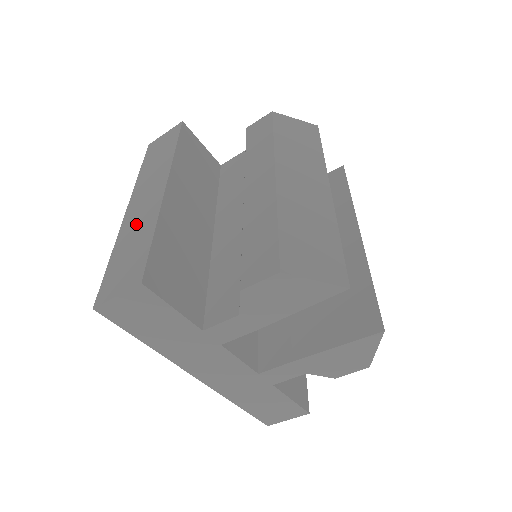
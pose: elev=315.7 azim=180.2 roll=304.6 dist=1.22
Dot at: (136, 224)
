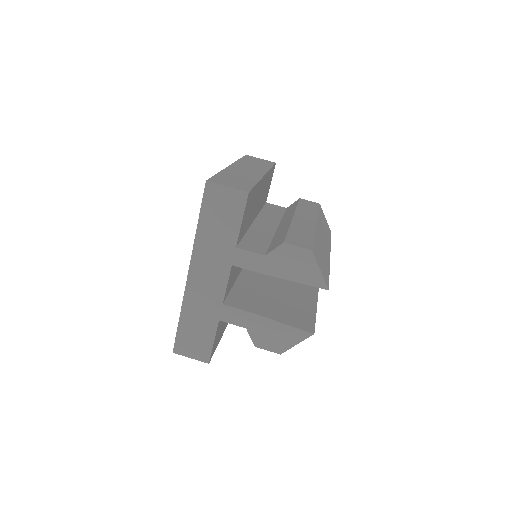
Dot at: (240, 174)
